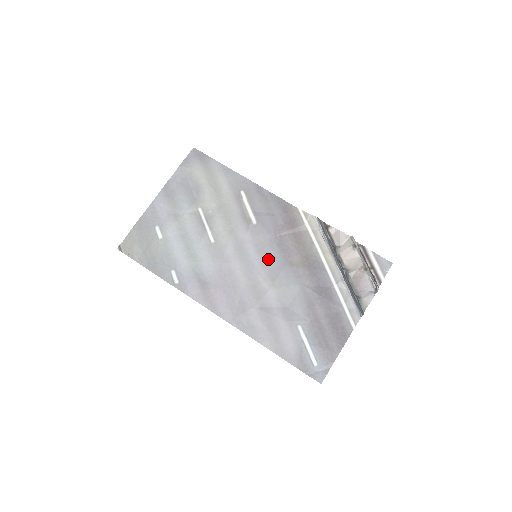
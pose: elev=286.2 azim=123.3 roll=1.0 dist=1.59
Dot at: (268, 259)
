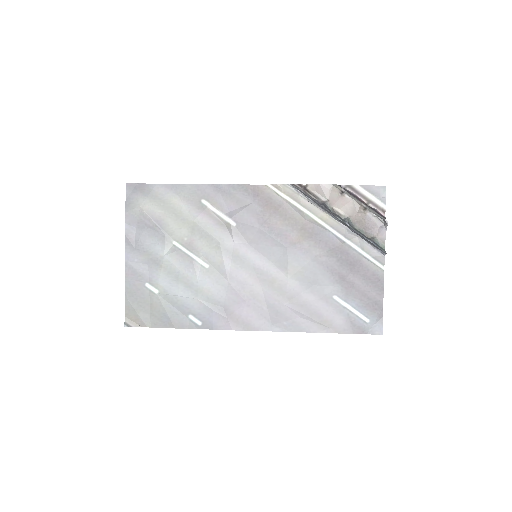
Dot at: (269, 252)
